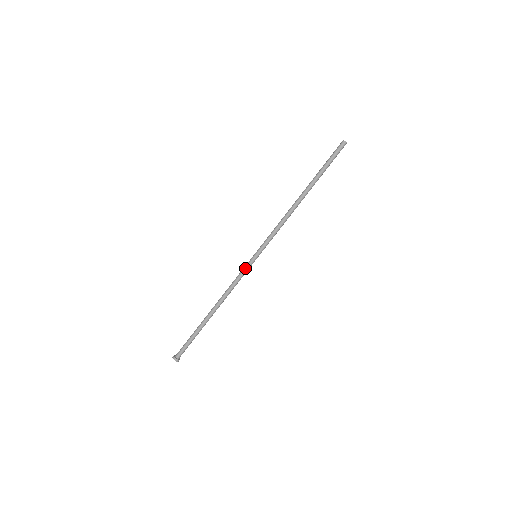
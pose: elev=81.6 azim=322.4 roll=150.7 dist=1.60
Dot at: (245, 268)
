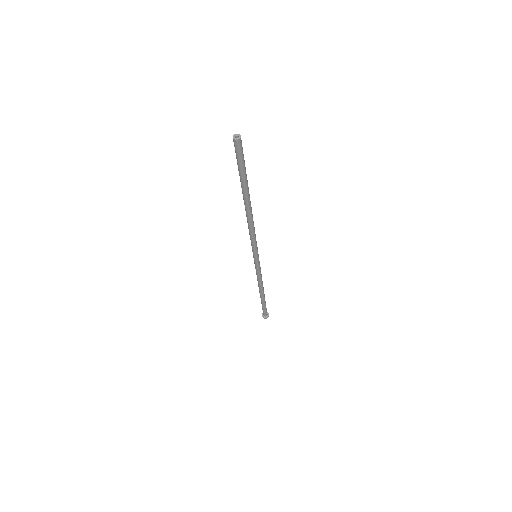
Dot at: (256, 267)
